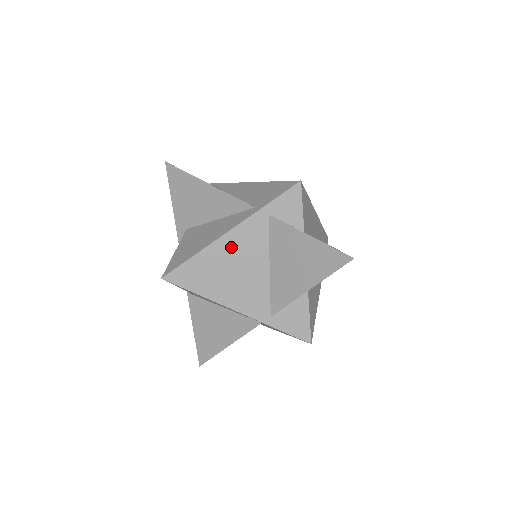
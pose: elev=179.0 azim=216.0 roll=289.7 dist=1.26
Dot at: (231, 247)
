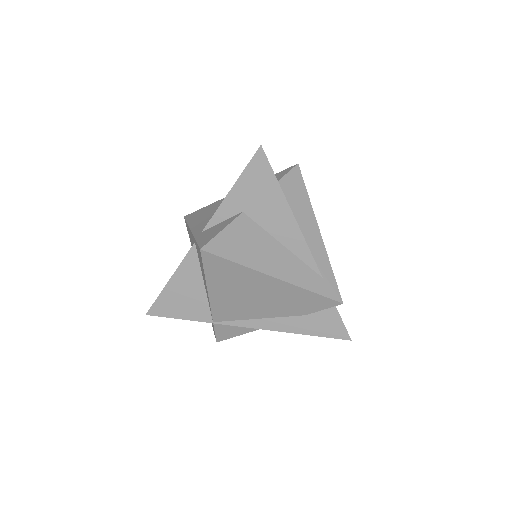
Dot at: occluded
